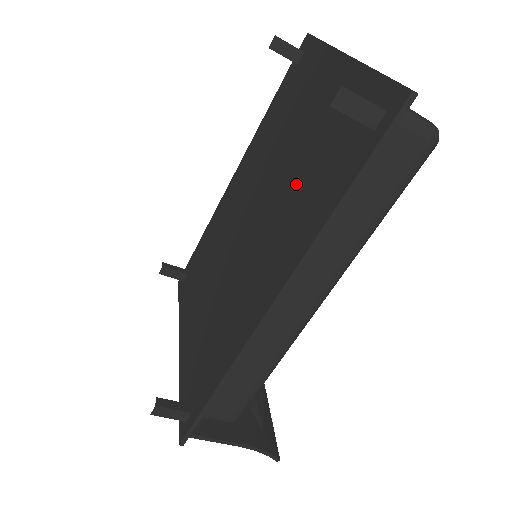
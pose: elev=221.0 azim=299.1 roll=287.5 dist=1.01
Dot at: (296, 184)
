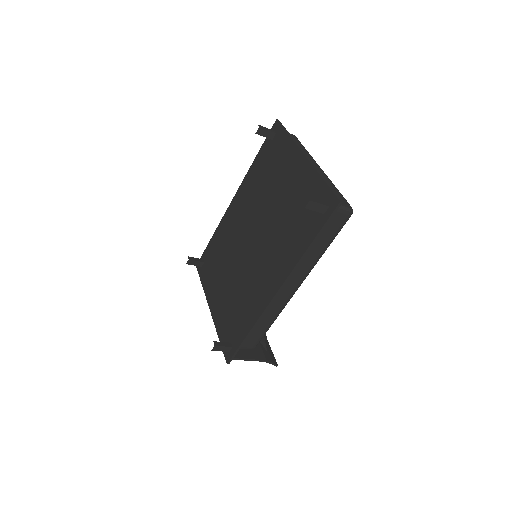
Dot at: (283, 226)
